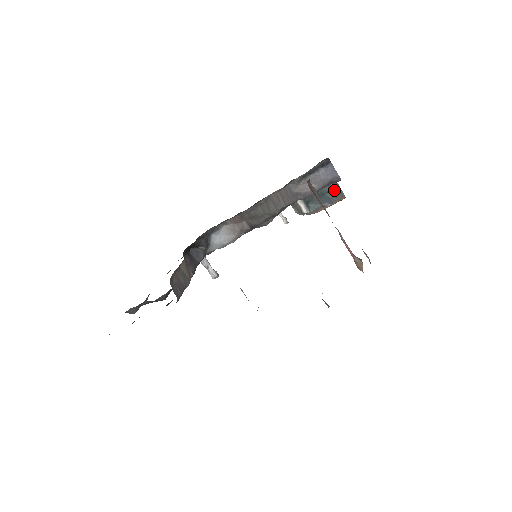
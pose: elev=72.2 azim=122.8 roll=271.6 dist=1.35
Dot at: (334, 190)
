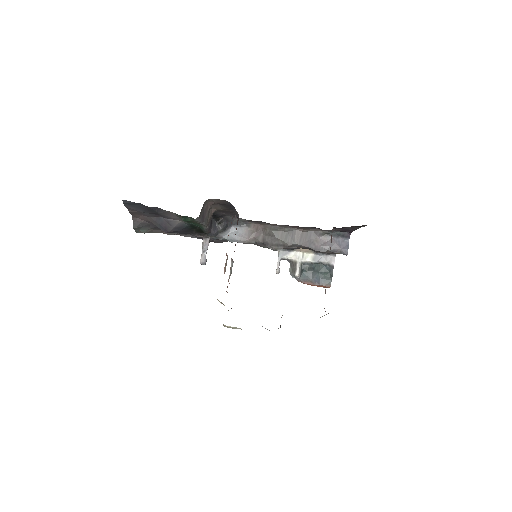
Dot at: (327, 275)
